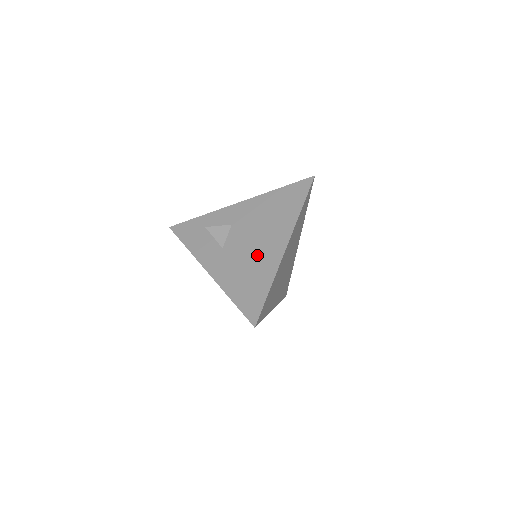
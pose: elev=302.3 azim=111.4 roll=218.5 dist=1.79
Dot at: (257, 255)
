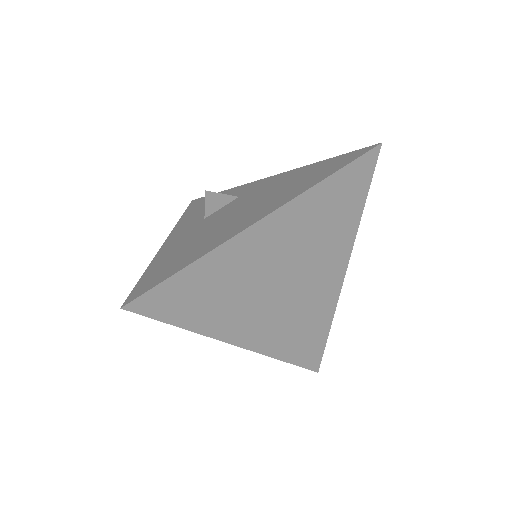
Dot at: (223, 226)
